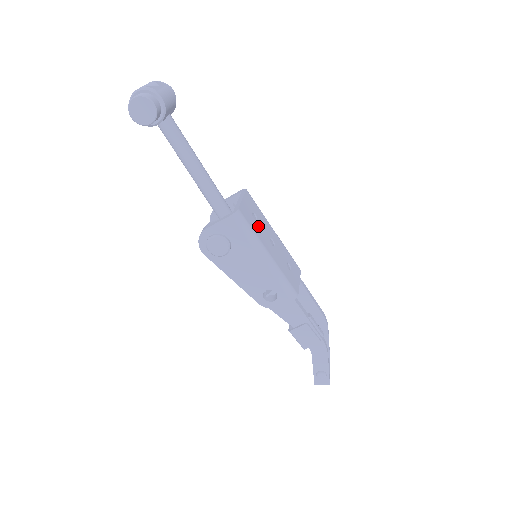
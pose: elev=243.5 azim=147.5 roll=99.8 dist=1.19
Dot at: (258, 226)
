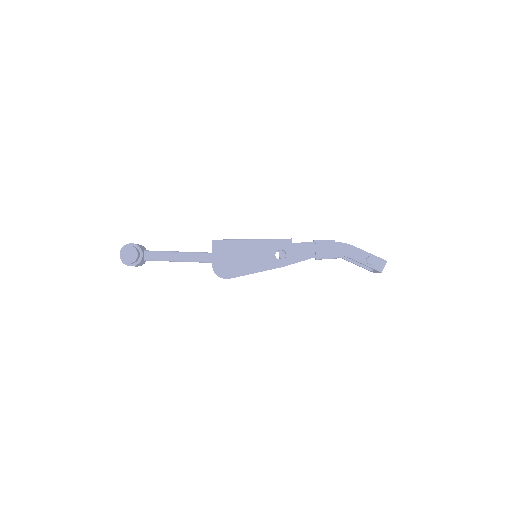
Dot at: occluded
